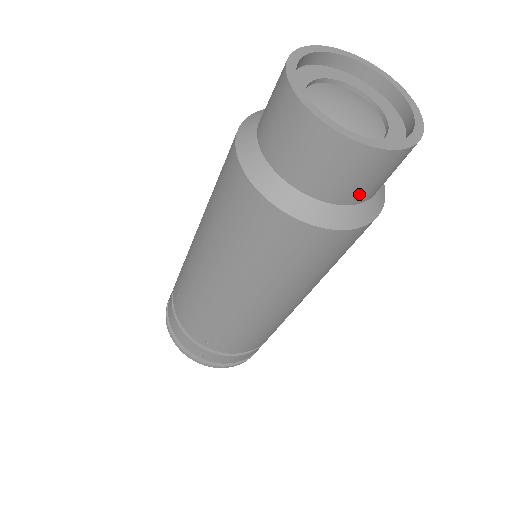
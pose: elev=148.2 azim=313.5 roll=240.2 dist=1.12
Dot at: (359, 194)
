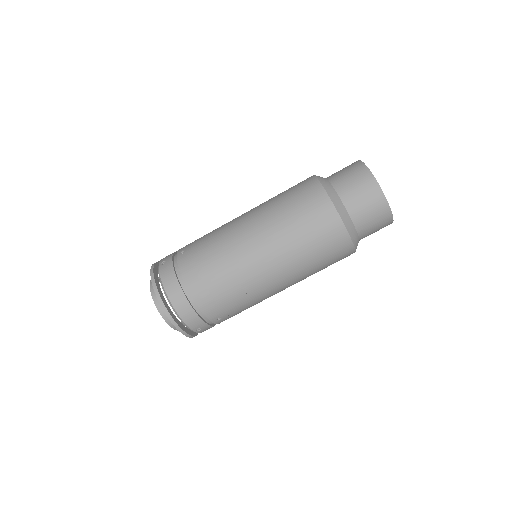
Dot at: occluded
